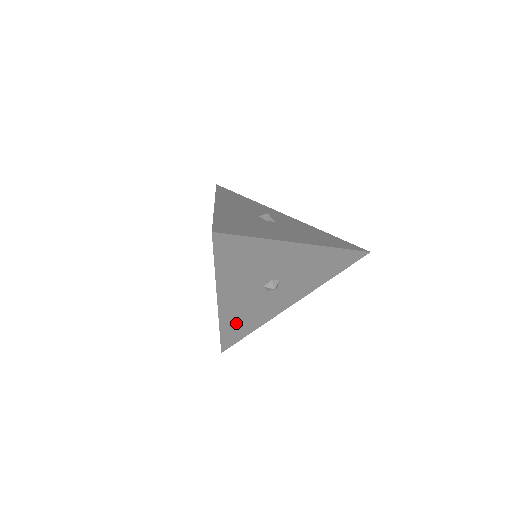
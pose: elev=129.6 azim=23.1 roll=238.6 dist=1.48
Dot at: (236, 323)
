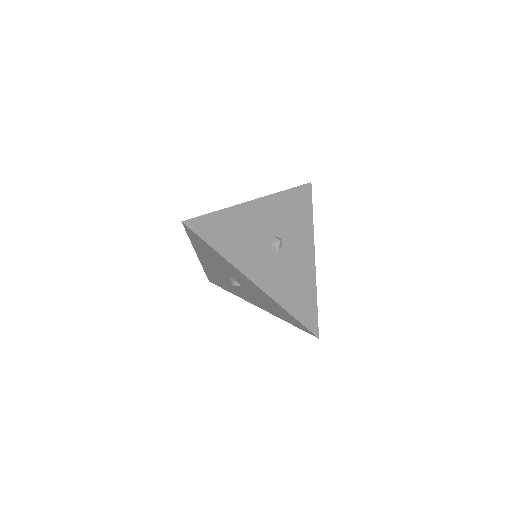
Dot at: (215, 277)
